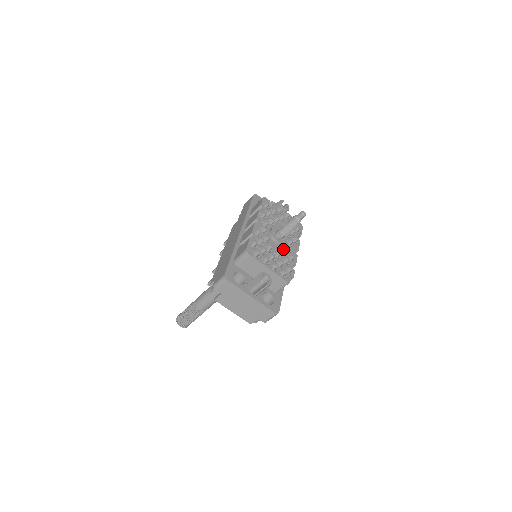
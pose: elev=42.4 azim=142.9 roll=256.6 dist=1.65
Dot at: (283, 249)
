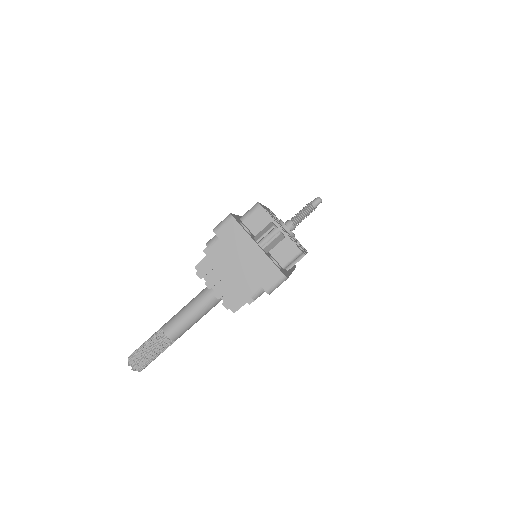
Dot at: (292, 238)
